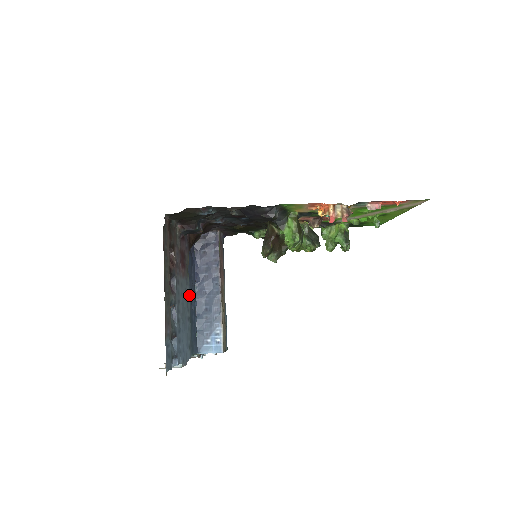
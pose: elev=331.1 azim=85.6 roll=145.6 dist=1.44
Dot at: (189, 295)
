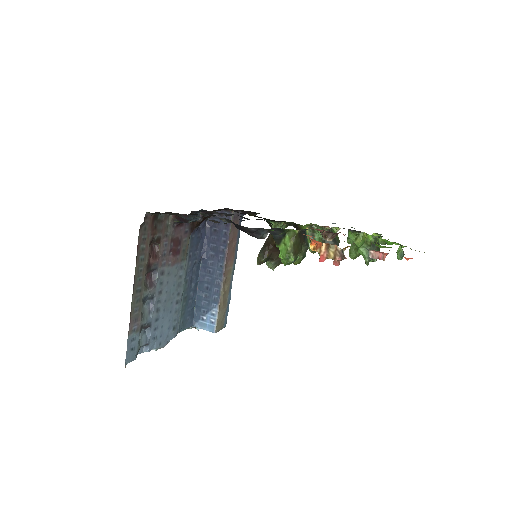
Dot at: (183, 278)
